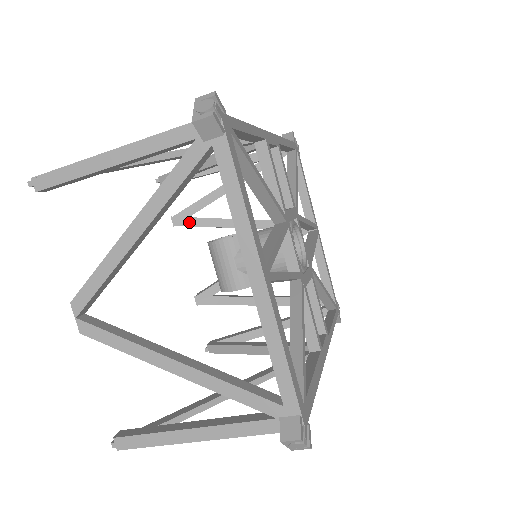
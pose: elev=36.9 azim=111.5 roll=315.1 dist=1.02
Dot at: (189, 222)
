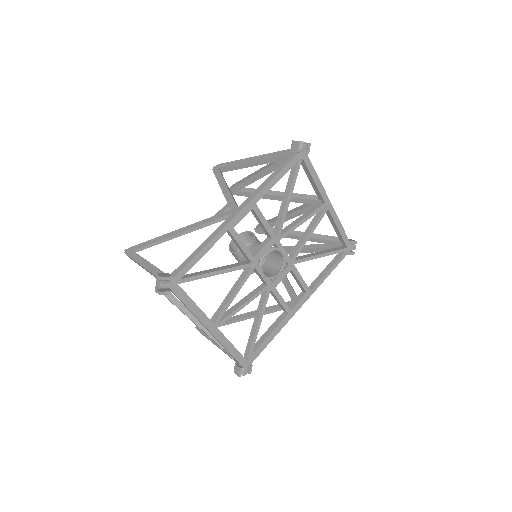
Dot at: (239, 194)
